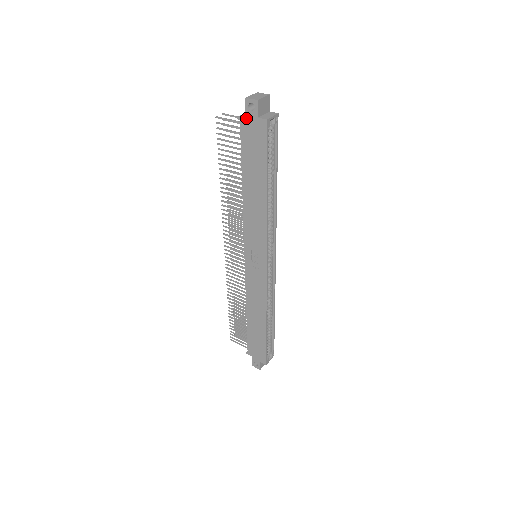
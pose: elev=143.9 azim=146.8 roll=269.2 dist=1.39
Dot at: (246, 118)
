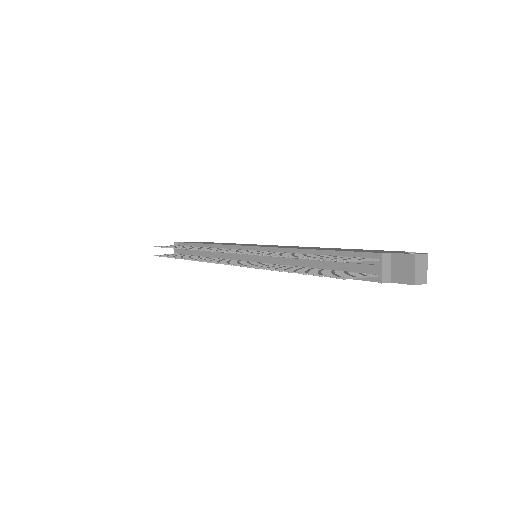
Dot at: occluded
